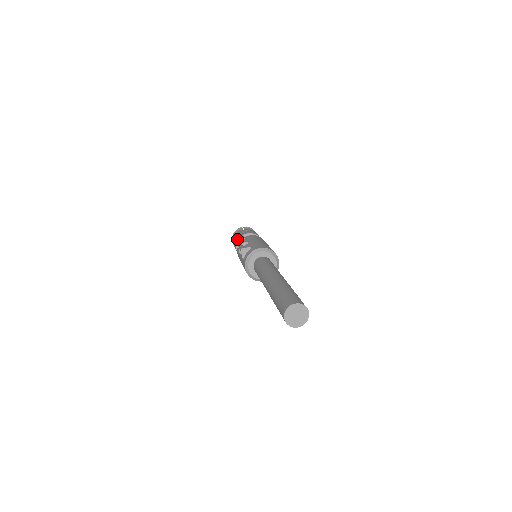
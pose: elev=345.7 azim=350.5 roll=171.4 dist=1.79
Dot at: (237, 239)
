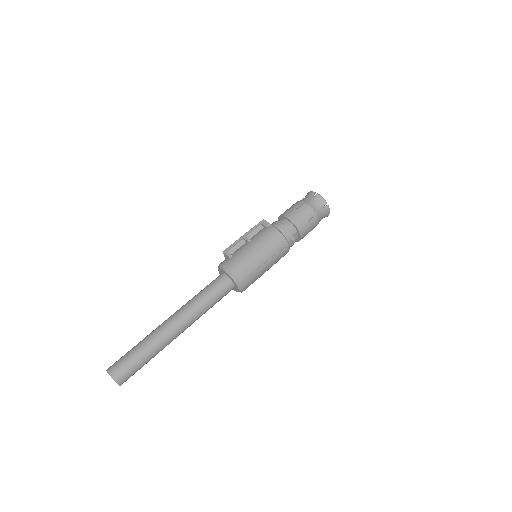
Dot at: (257, 225)
